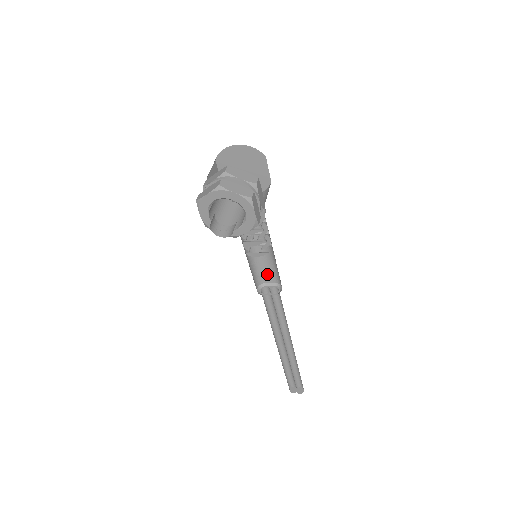
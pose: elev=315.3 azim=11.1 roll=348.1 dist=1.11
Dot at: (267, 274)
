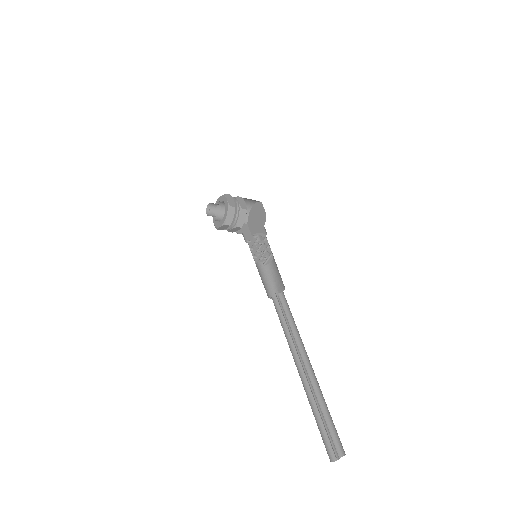
Dot at: (279, 286)
